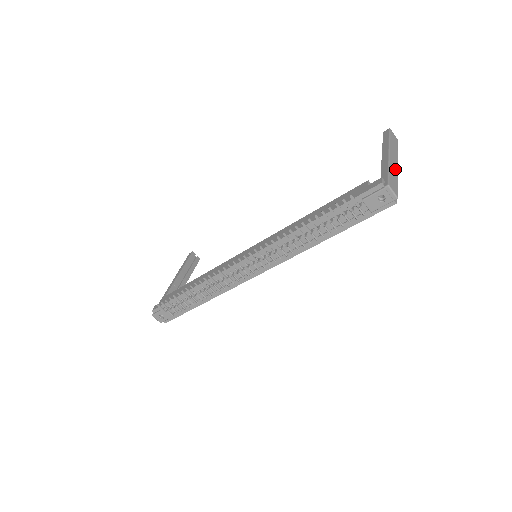
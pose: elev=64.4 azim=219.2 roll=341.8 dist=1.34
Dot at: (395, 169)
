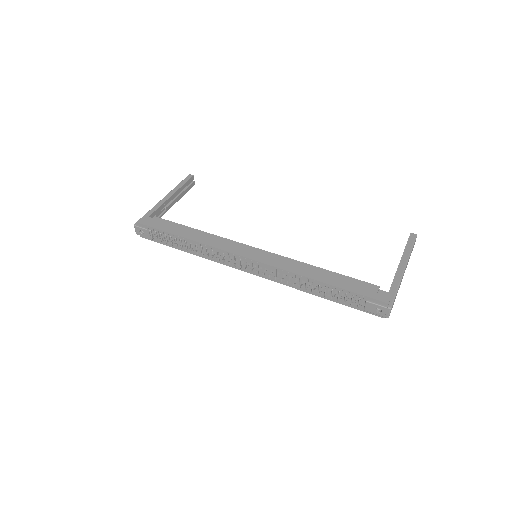
Dot at: occluded
